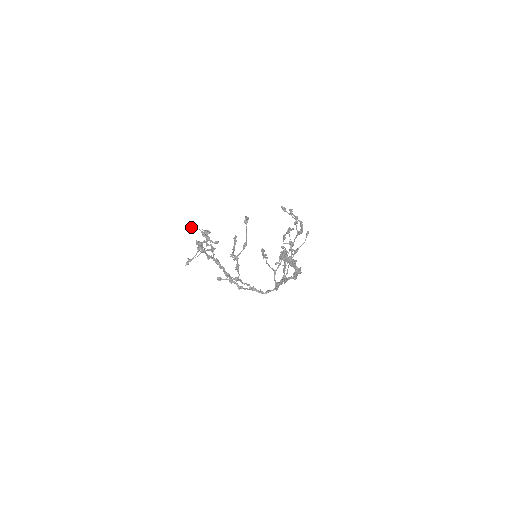
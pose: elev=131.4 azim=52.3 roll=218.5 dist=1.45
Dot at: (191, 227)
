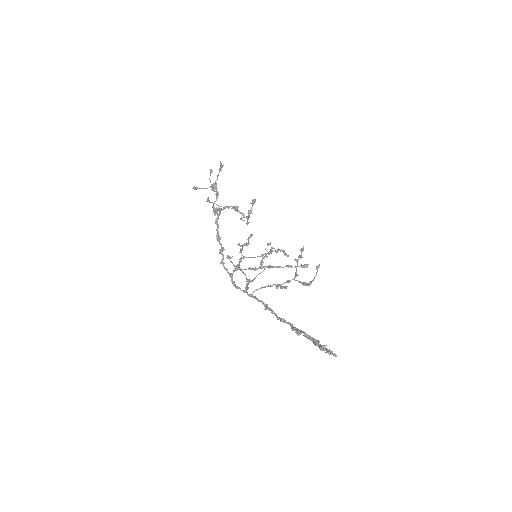
Dot at: (253, 203)
